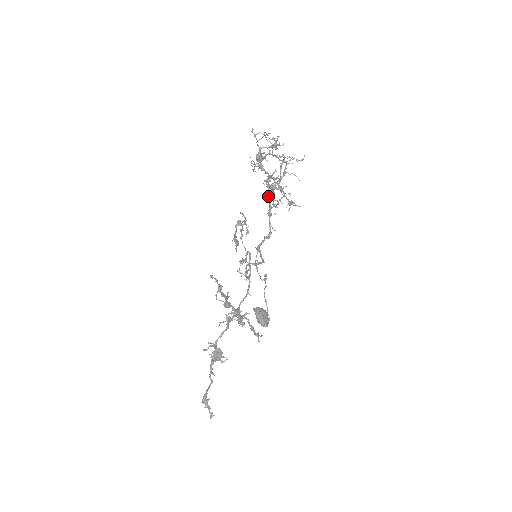
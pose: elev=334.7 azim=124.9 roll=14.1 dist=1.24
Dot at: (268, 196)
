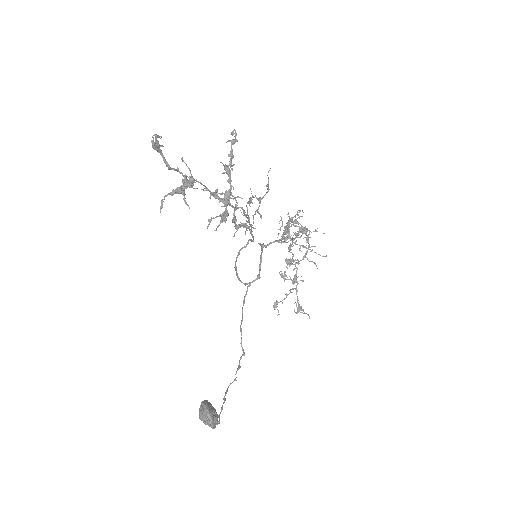
Dot at: occluded
